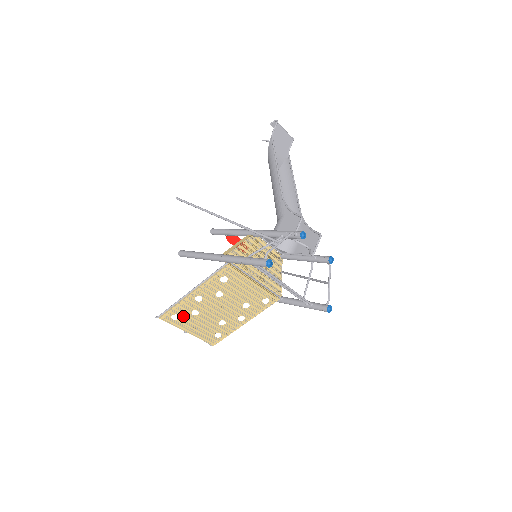
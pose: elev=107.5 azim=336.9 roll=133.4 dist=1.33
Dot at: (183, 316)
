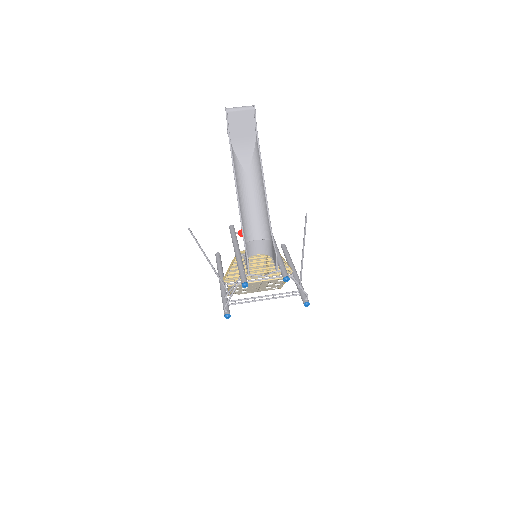
Dot at: (240, 293)
